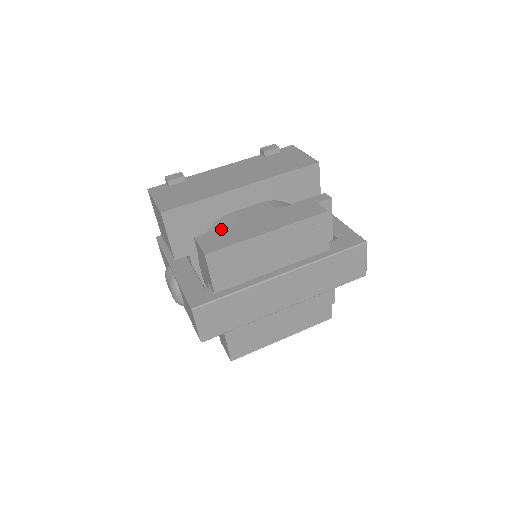
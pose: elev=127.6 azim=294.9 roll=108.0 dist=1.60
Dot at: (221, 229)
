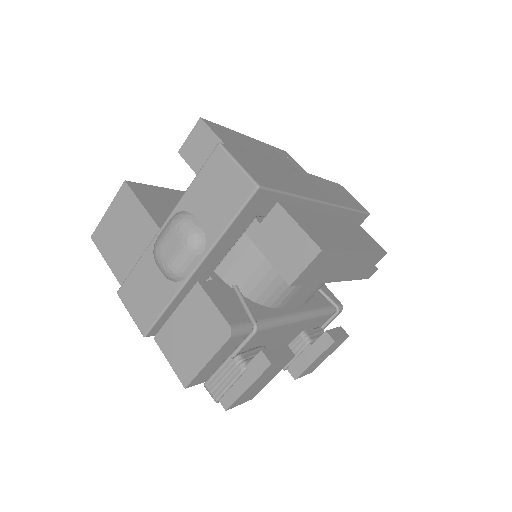
Dot at: occluded
